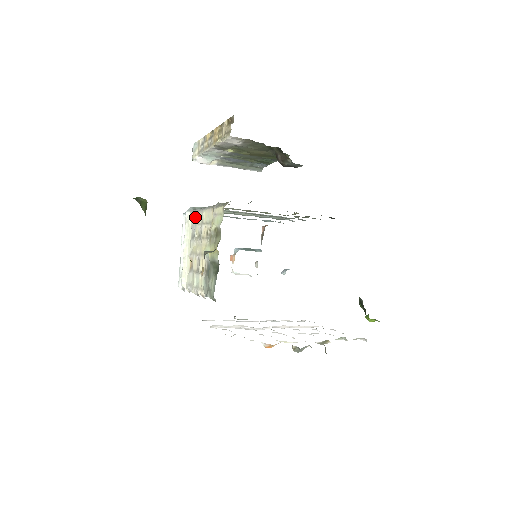
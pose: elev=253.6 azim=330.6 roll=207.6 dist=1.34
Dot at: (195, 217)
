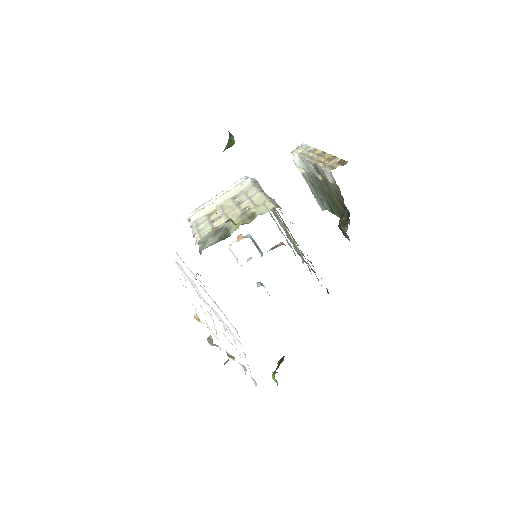
Dot at: (250, 188)
